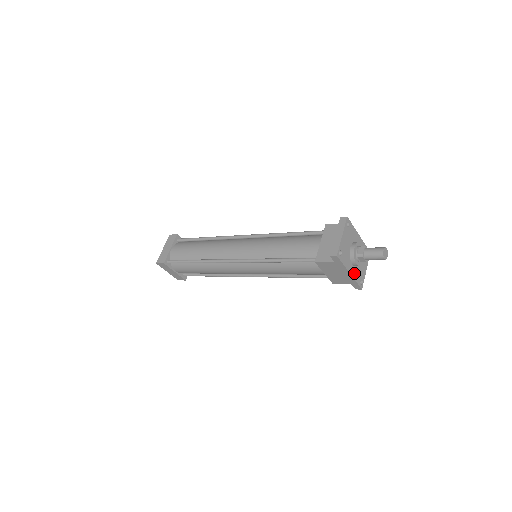
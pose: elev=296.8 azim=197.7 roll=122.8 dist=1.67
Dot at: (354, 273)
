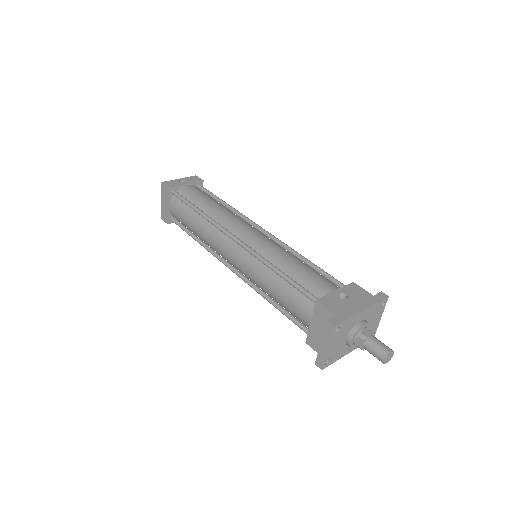
Dot at: occluded
